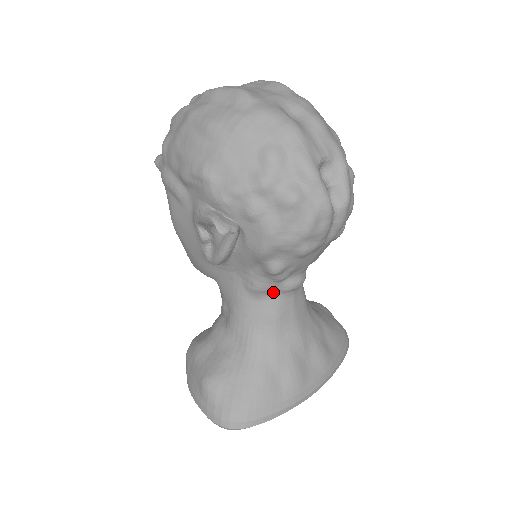
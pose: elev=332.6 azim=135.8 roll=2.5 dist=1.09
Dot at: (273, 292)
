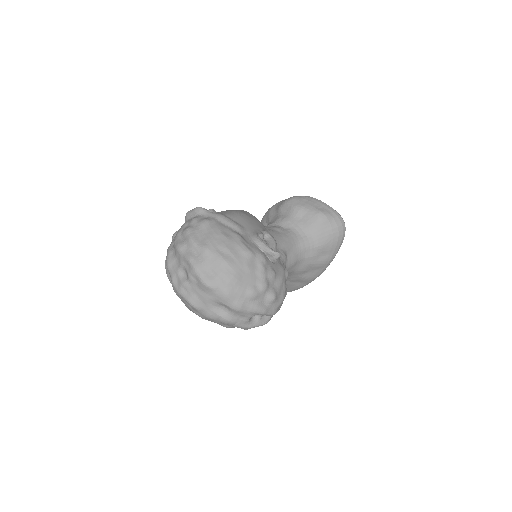
Dot at: occluded
